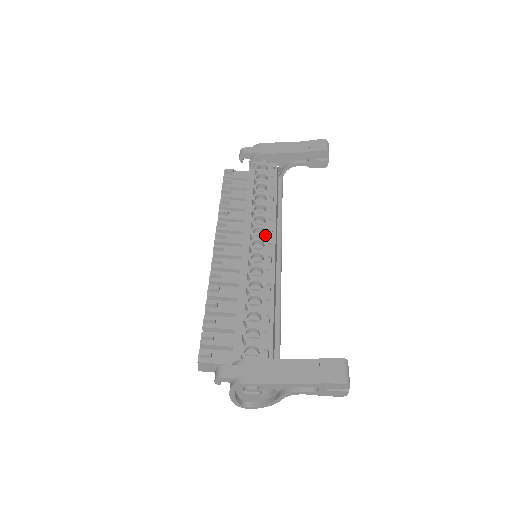
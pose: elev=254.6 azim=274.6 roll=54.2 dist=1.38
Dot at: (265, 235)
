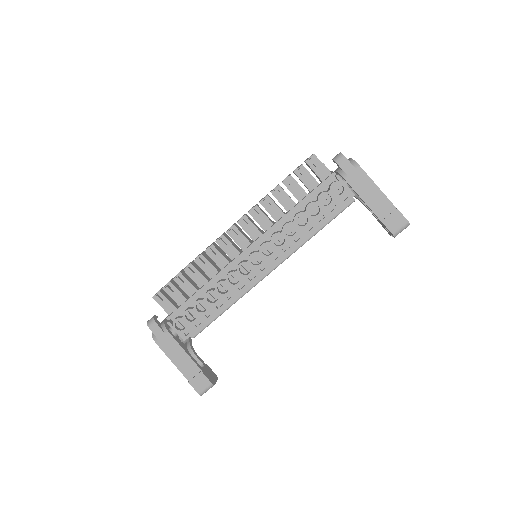
Dot at: (269, 256)
